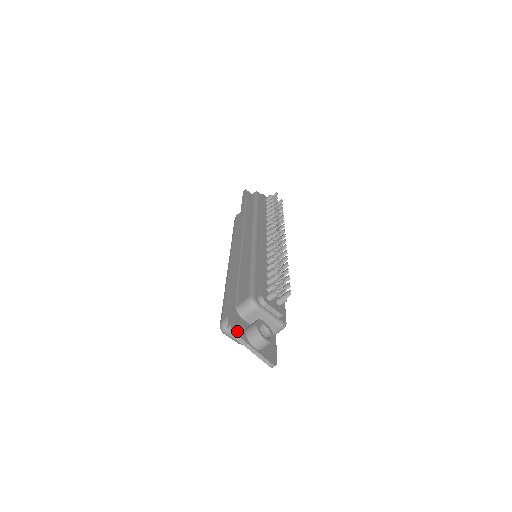
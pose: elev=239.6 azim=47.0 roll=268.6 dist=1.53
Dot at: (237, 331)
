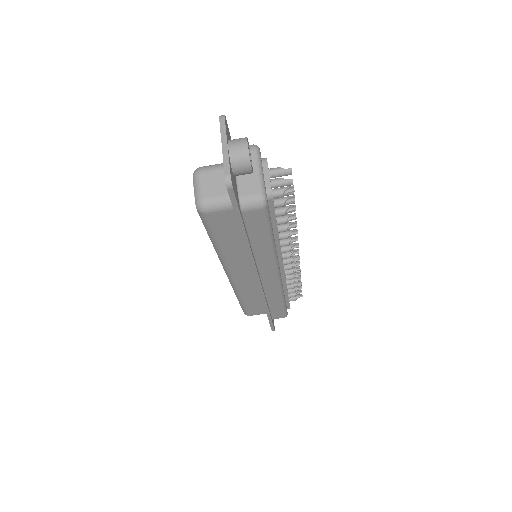
Dot at: (226, 124)
